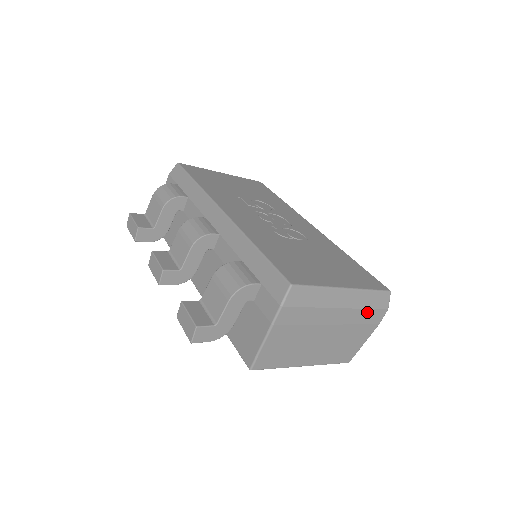
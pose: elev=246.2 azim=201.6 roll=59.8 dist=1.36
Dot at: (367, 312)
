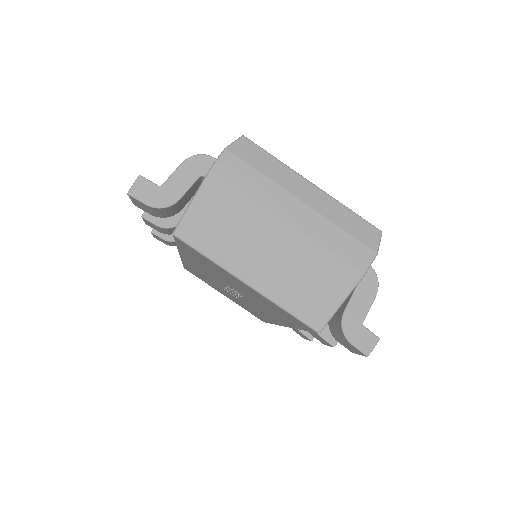
Dot at: (343, 236)
